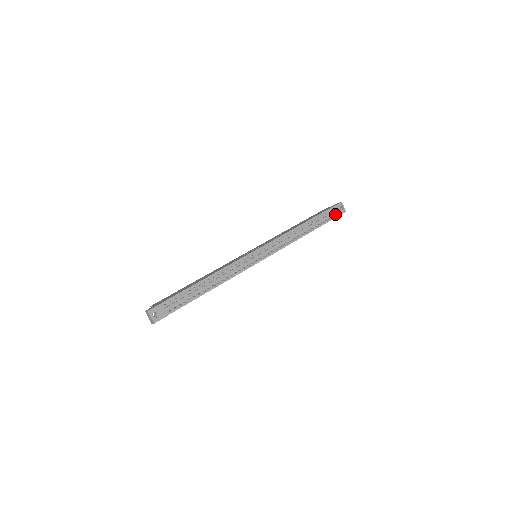
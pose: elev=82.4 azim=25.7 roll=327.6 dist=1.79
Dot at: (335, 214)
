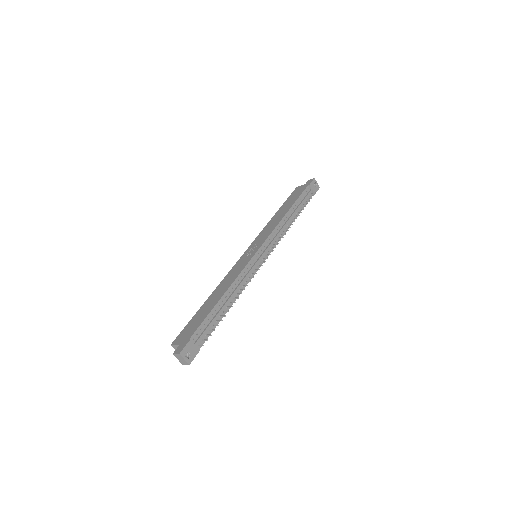
Dot at: (311, 192)
